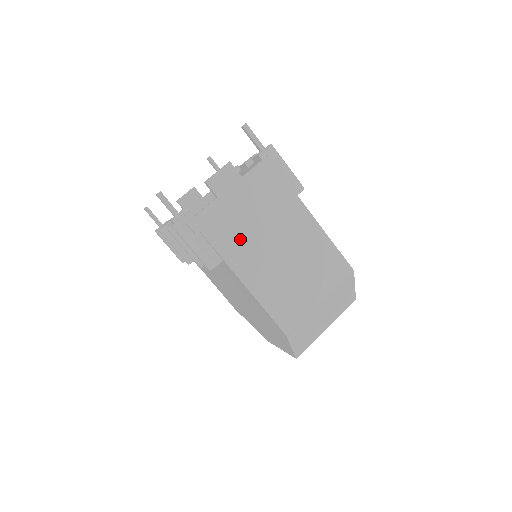
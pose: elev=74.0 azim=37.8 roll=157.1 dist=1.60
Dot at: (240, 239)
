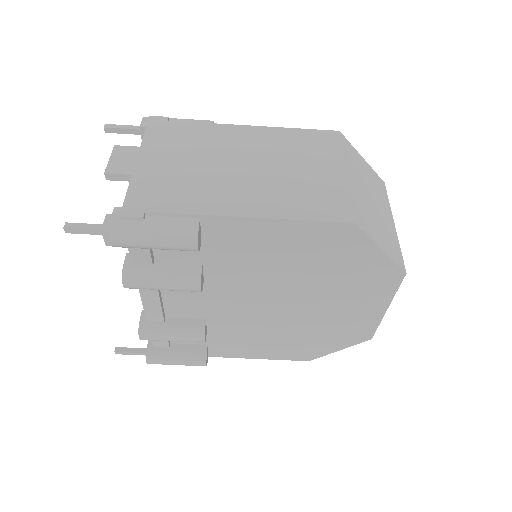
Dot at: (195, 187)
